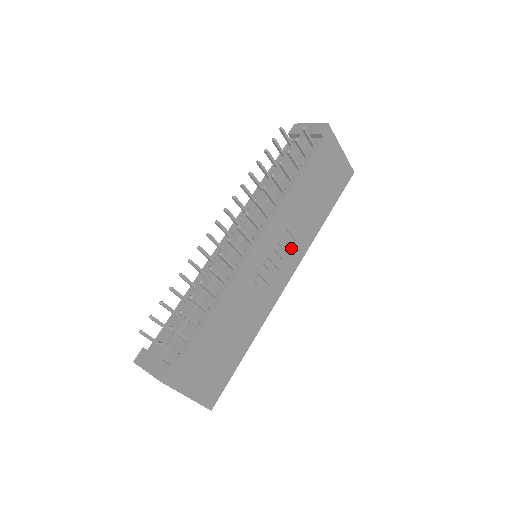
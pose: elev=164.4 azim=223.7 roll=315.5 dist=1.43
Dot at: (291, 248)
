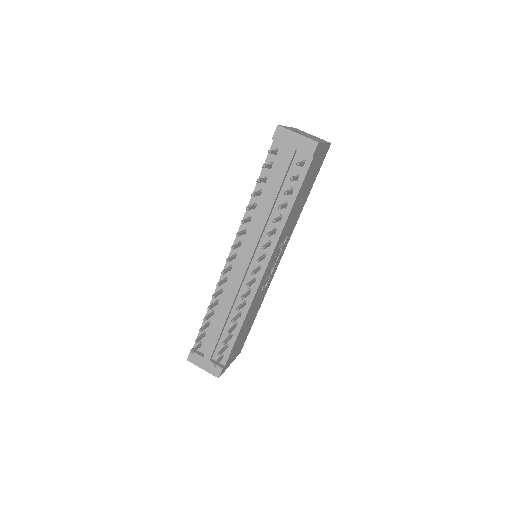
Dot at: (284, 242)
